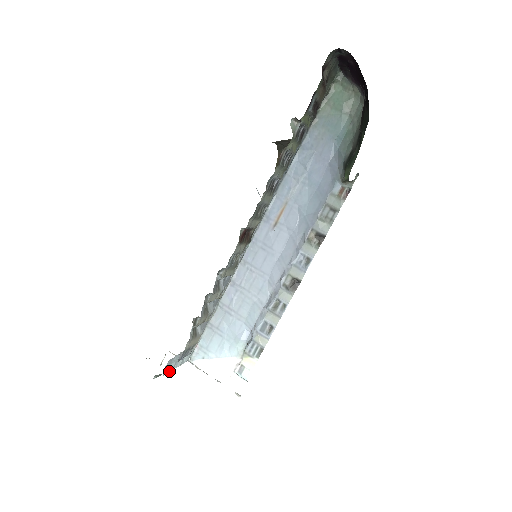
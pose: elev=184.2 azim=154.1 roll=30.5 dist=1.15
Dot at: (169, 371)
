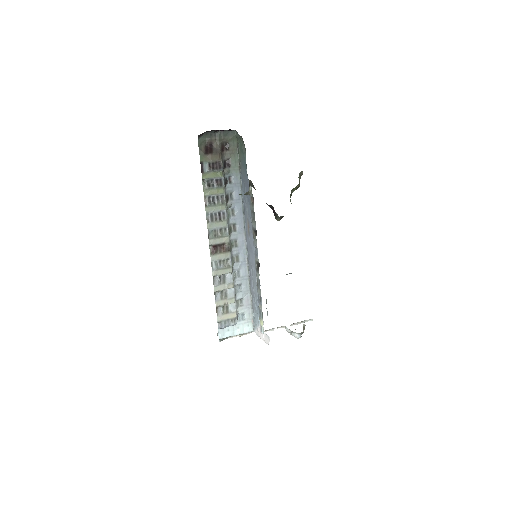
Dot at: (227, 336)
